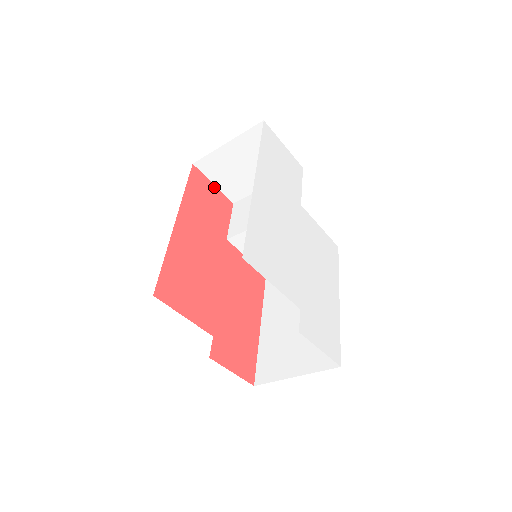
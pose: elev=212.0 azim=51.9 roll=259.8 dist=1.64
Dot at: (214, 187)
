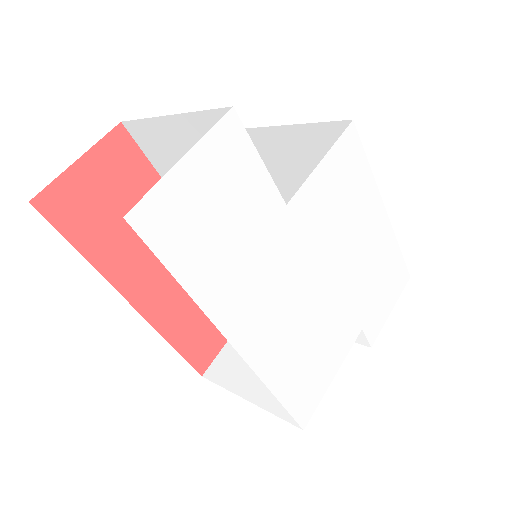
Dot at: (83, 162)
